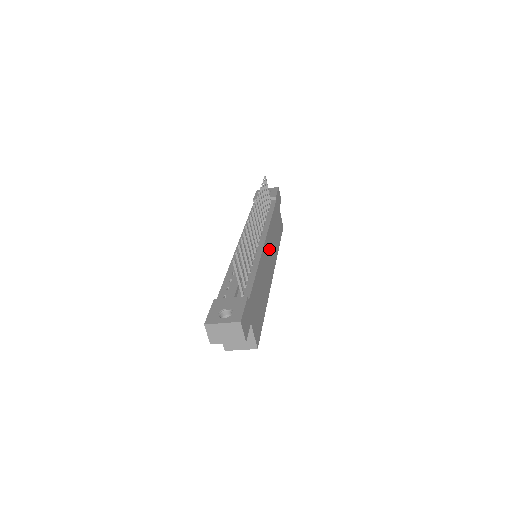
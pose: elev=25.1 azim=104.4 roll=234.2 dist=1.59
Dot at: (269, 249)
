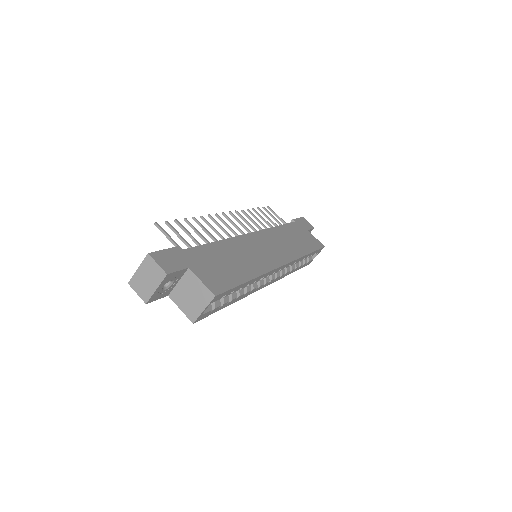
Dot at: (267, 243)
